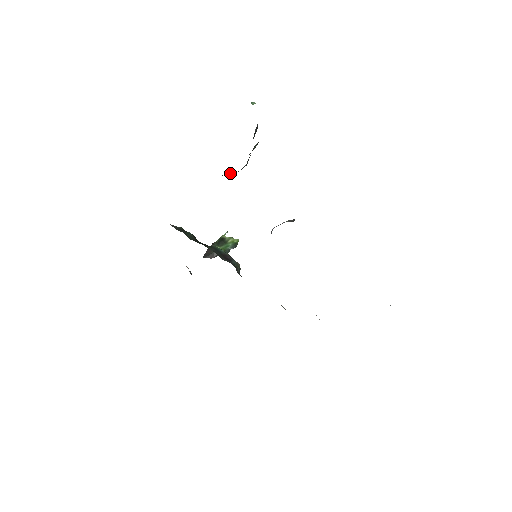
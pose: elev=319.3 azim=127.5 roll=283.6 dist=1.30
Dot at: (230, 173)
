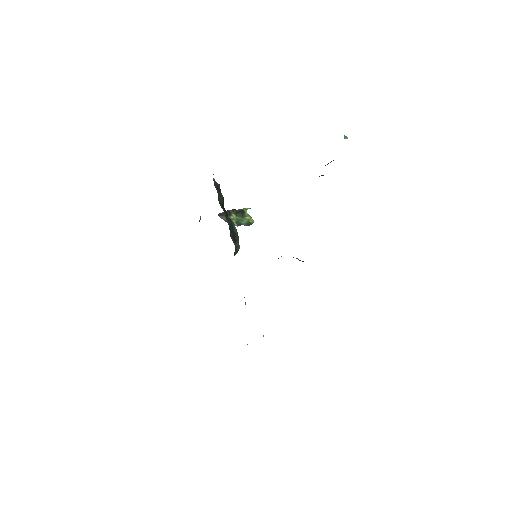
Dot at: occluded
